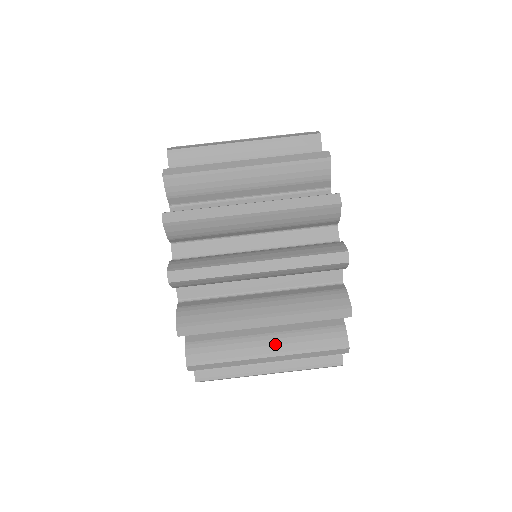
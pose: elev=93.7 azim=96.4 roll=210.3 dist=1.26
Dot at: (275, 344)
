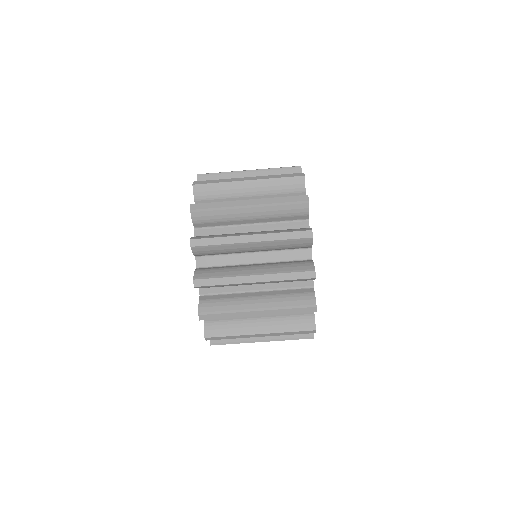
Dot at: occluded
